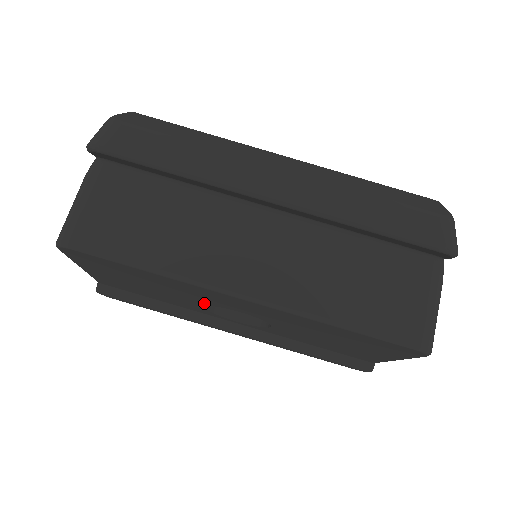
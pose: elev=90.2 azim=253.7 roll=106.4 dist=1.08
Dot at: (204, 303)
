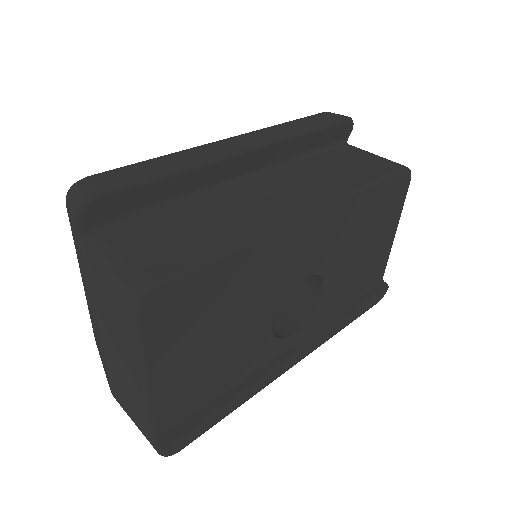
Dot at: (274, 304)
